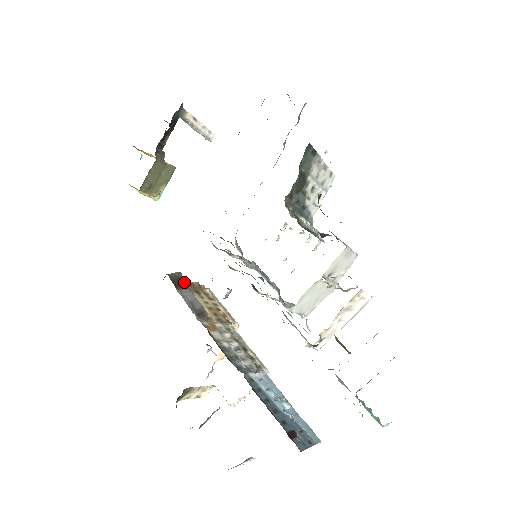
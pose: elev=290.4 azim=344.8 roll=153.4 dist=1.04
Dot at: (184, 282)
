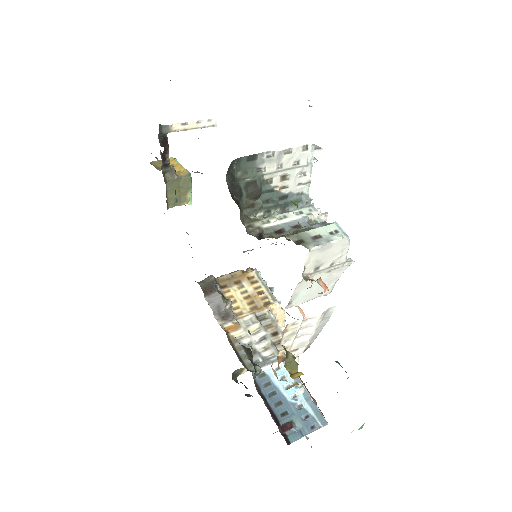
Dot at: occluded
